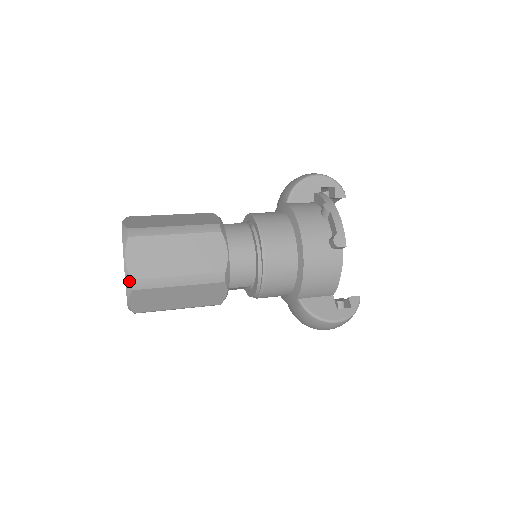
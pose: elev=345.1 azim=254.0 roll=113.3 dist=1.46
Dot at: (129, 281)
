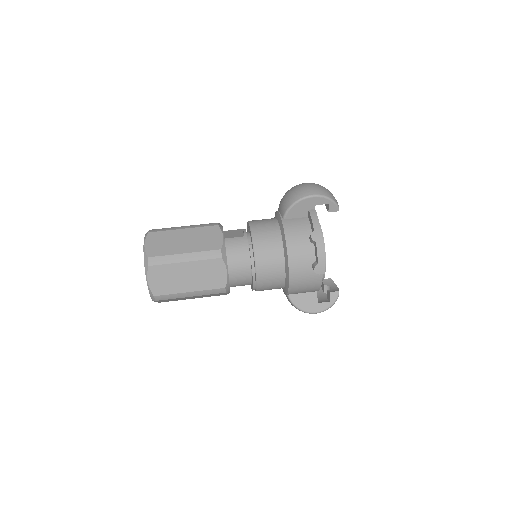
Dot at: (152, 296)
